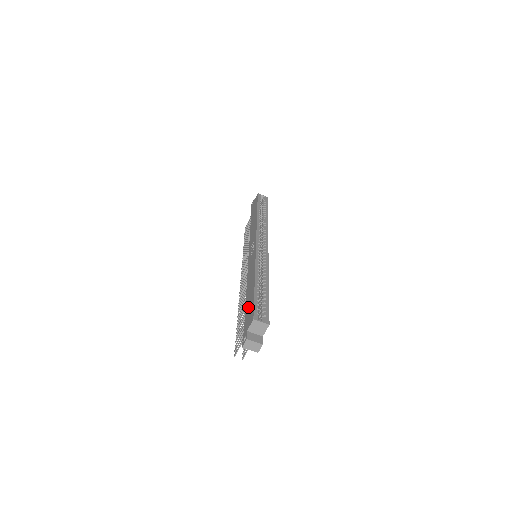
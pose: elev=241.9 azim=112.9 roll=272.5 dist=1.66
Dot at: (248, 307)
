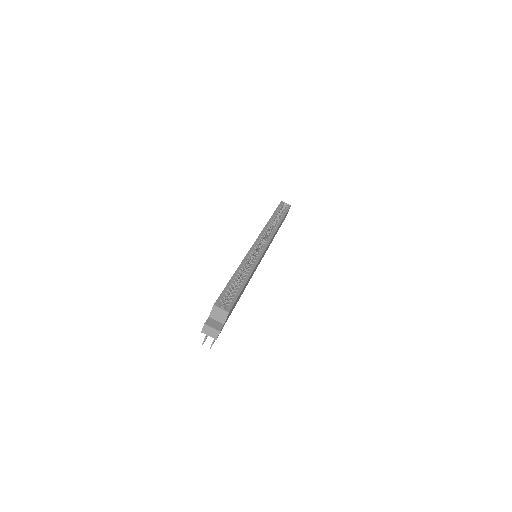
Dot at: occluded
